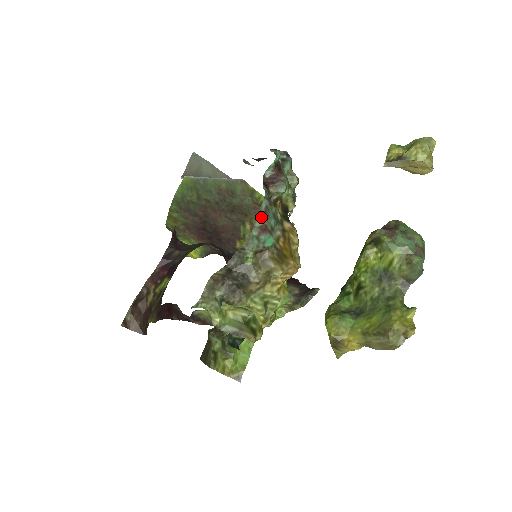
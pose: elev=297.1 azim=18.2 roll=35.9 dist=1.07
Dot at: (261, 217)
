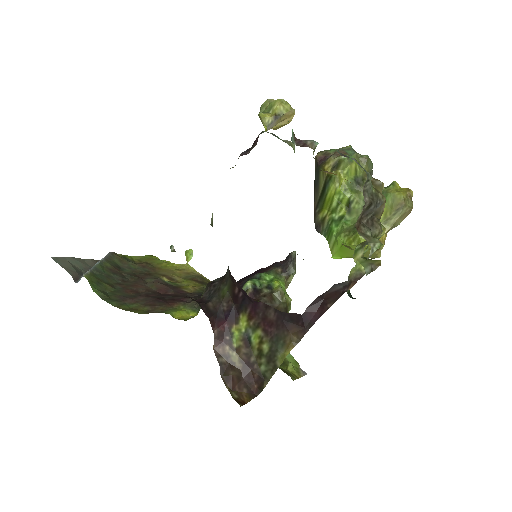
Dot at: occluded
